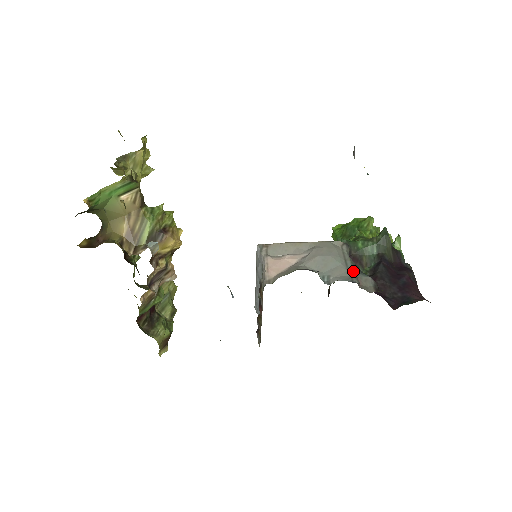
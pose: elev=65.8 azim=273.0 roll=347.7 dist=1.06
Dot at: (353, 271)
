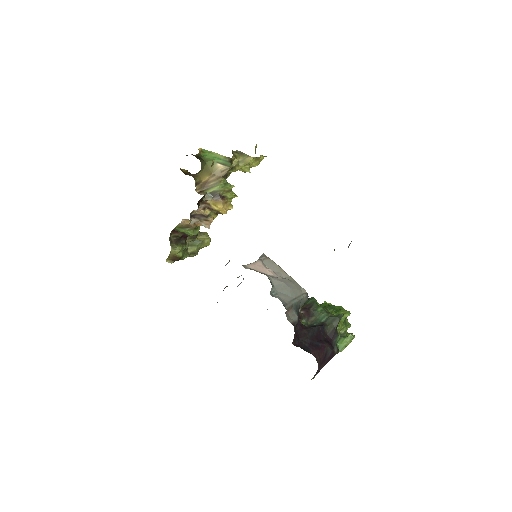
Dot at: (292, 305)
